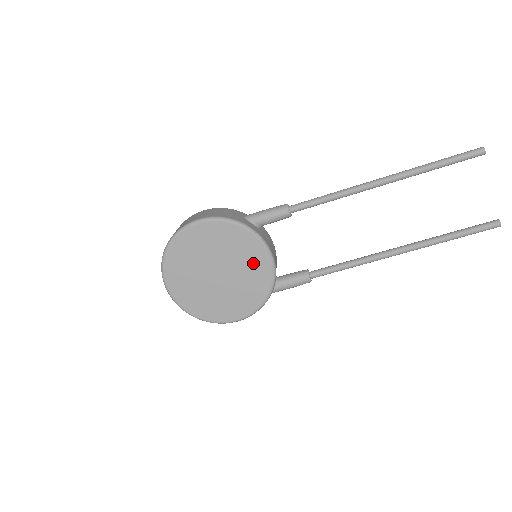
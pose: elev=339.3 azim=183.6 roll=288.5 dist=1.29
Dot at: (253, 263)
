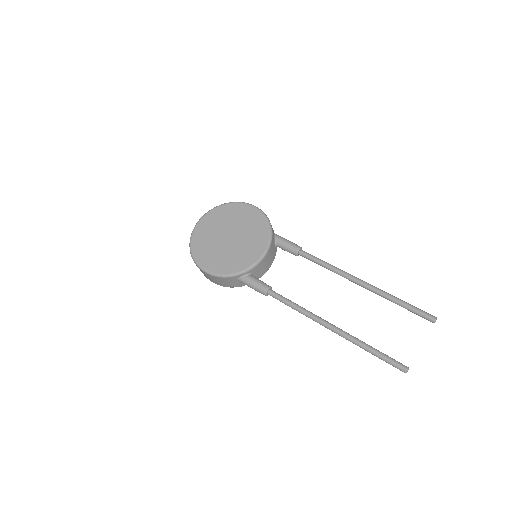
Dot at: (252, 249)
